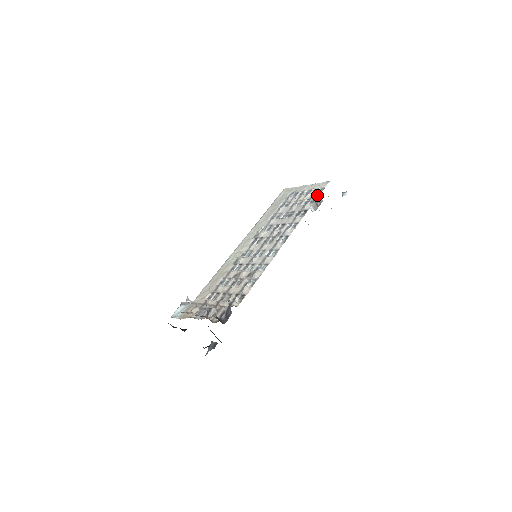
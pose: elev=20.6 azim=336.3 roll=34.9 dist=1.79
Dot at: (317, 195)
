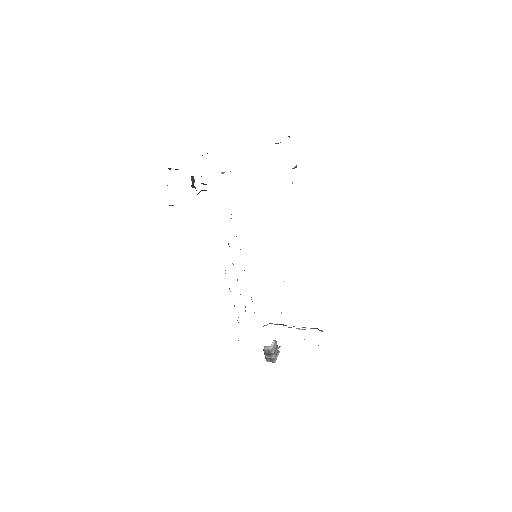
Dot at: occluded
